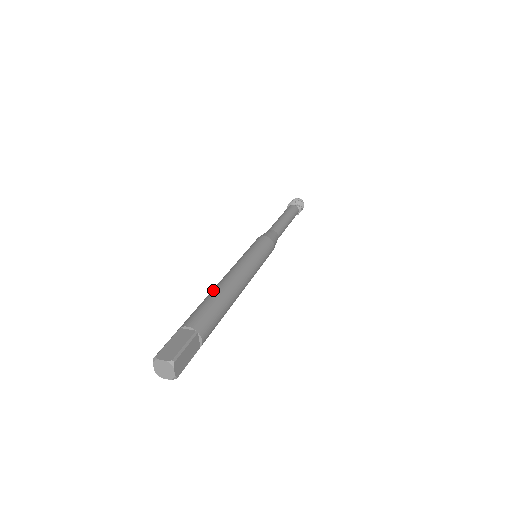
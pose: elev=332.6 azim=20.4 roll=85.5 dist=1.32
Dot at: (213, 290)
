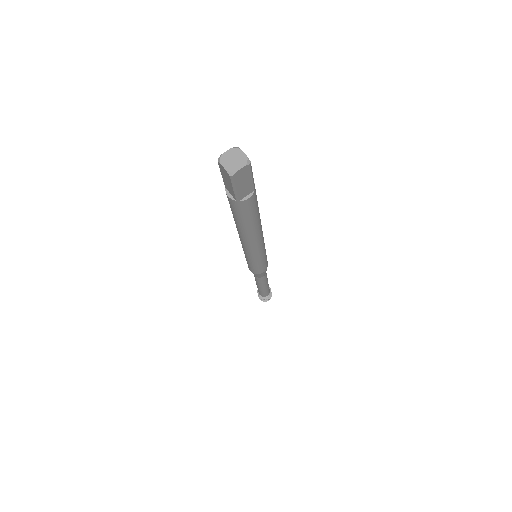
Dot at: occluded
